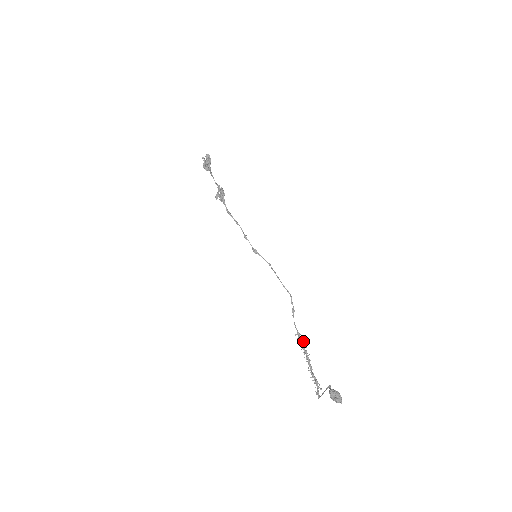
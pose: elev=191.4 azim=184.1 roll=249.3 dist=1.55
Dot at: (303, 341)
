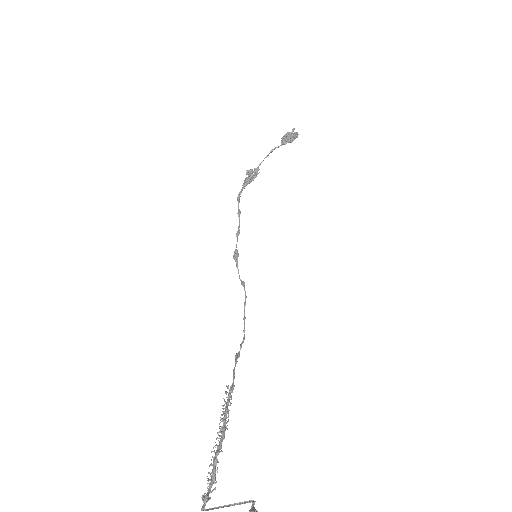
Dot at: (231, 403)
